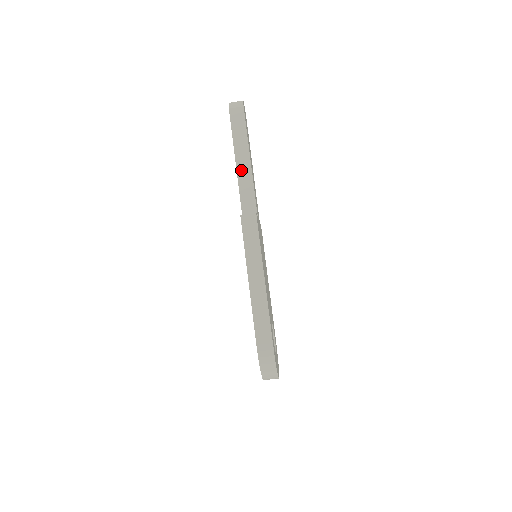
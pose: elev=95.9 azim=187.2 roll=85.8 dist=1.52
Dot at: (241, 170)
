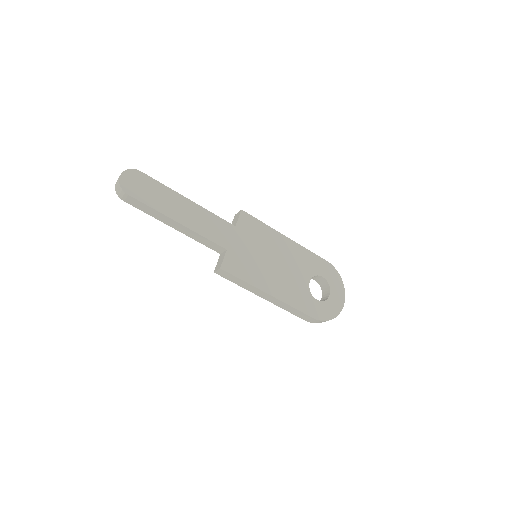
Dot at: (181, 230)
